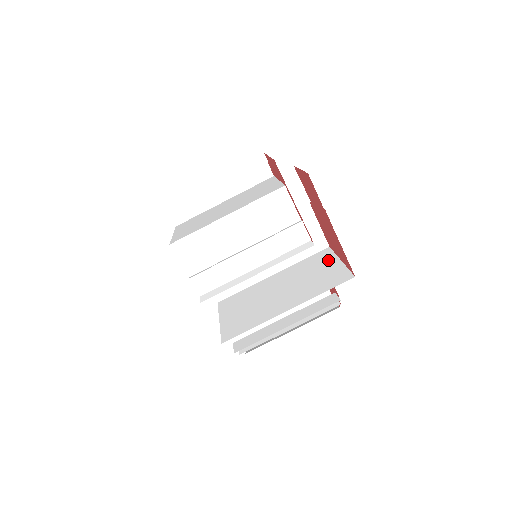
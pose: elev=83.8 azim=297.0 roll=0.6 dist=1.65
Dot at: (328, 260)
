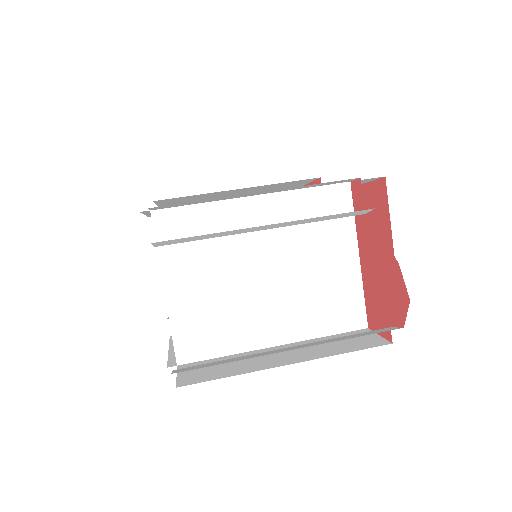
Dot at: occluded
